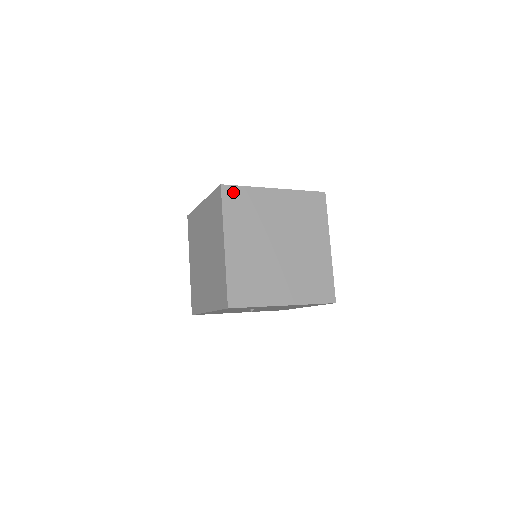
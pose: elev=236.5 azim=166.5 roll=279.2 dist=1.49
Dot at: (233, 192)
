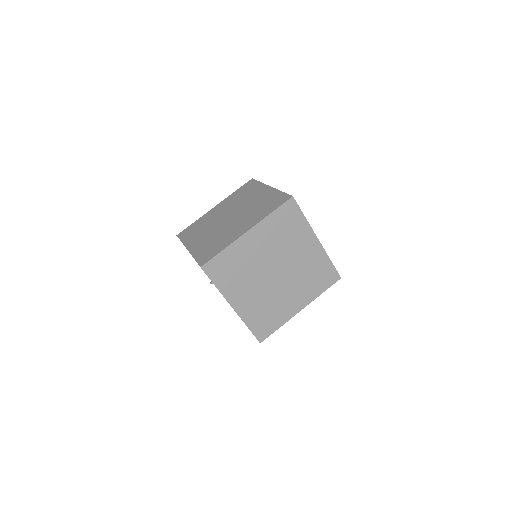
Dot at: (293, 209)
